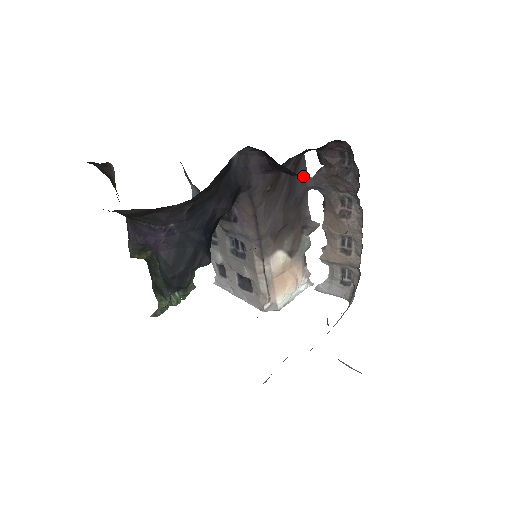
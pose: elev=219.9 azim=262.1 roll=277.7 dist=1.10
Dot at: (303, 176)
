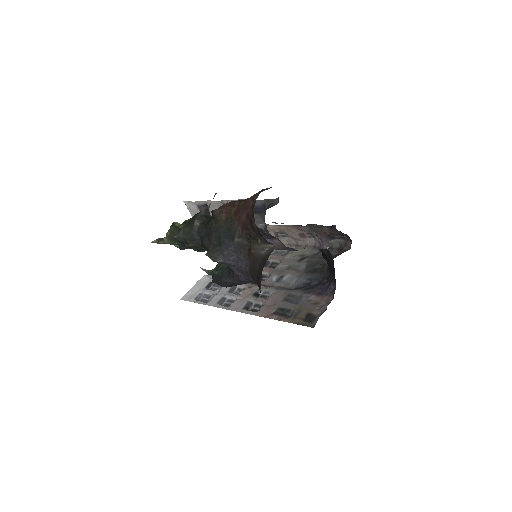
Dot at: occluded
